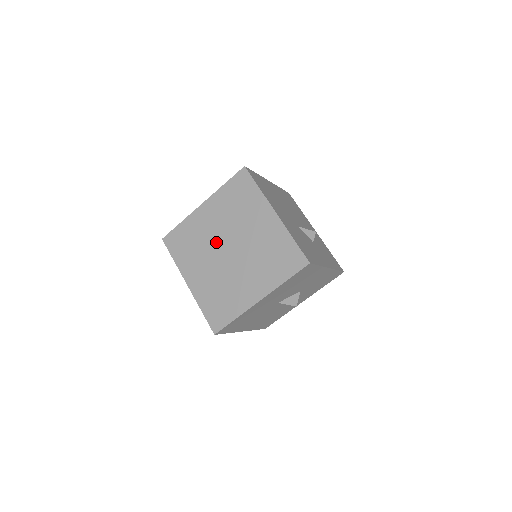
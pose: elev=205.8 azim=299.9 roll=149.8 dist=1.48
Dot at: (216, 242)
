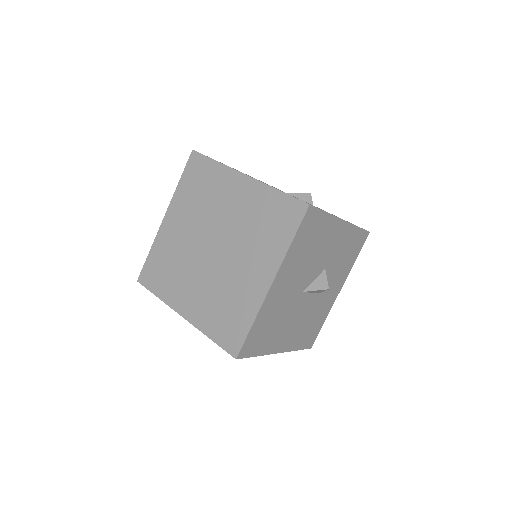
Dot at: (194, 248)
